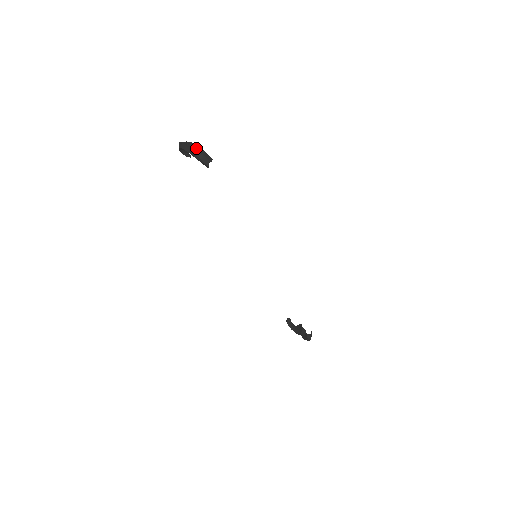
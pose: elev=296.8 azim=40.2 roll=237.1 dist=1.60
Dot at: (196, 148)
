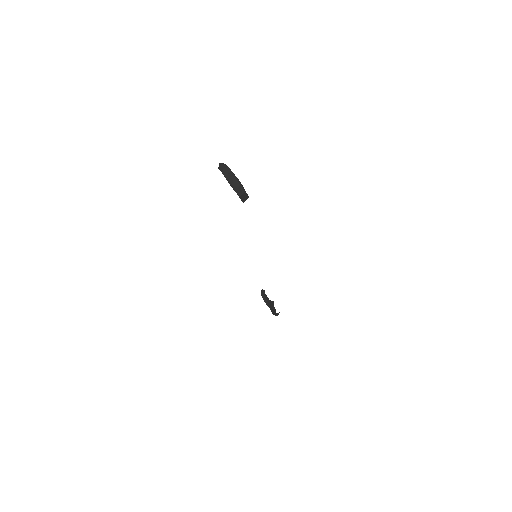
Dot at: (238, 186)
